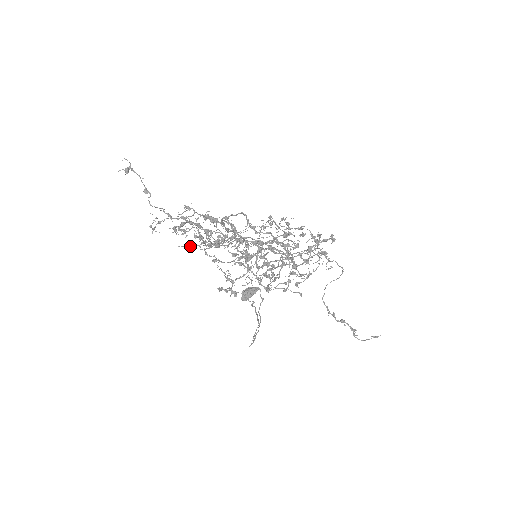
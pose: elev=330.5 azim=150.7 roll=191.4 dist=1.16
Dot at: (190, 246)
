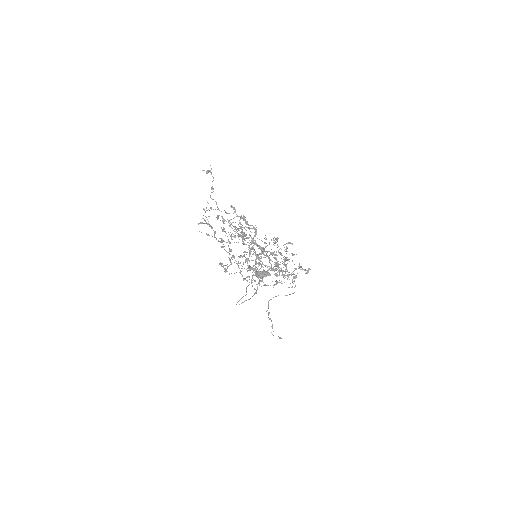
Dot at: (206, 234)
